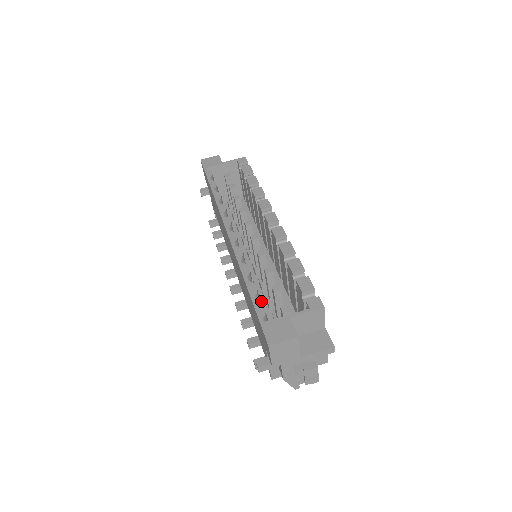
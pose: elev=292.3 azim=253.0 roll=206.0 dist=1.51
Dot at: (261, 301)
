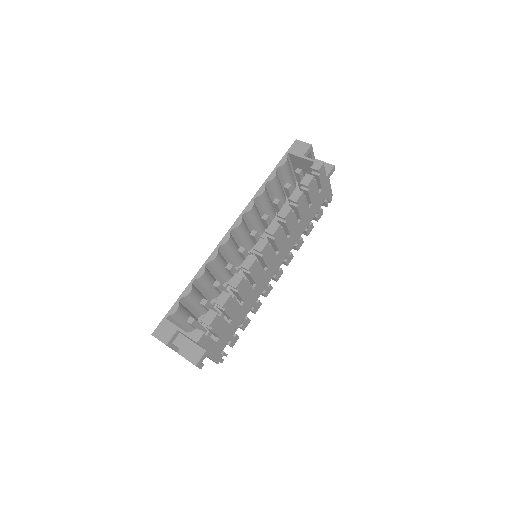
Dot at: occluded
